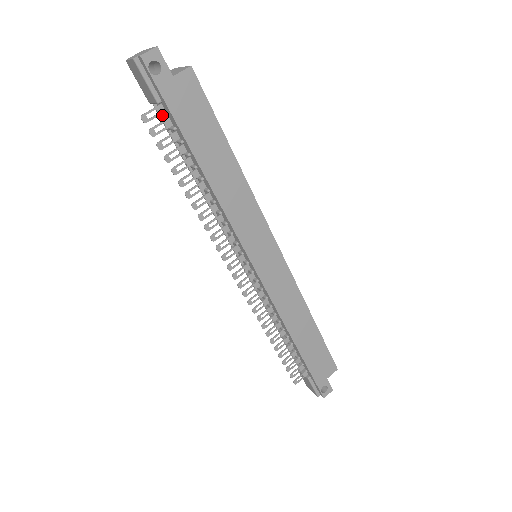
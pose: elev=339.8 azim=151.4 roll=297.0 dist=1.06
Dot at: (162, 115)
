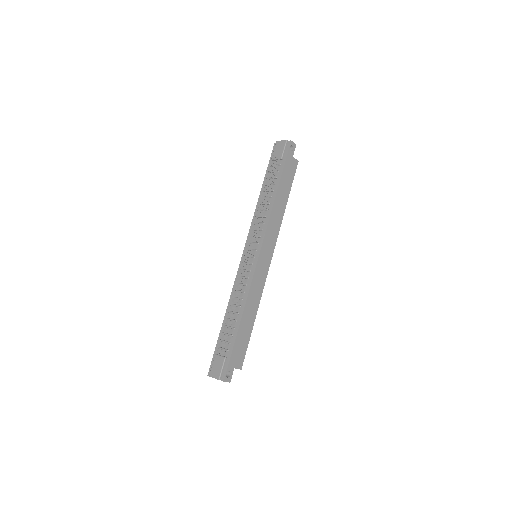
Dot at: occluded
